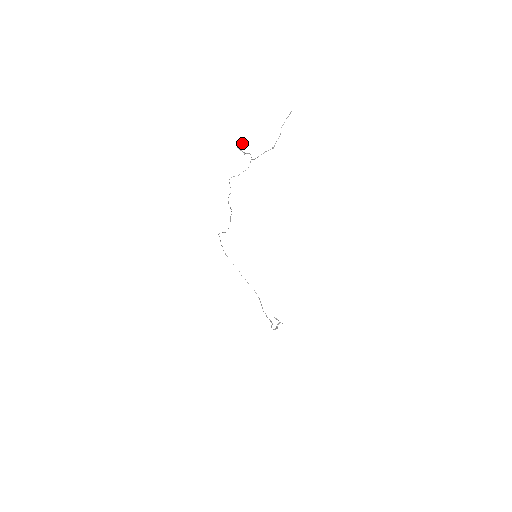
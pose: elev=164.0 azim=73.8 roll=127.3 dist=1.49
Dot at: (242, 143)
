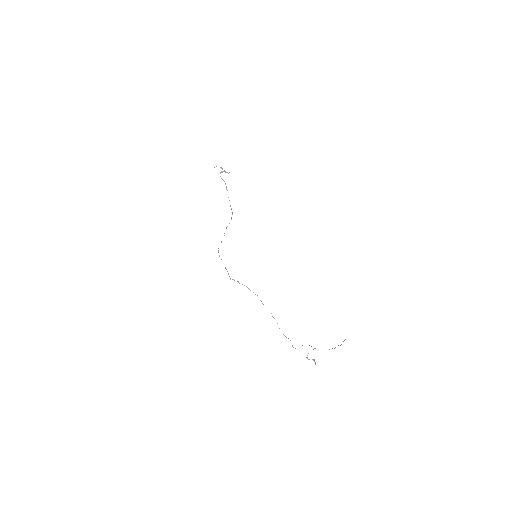
Dot at: occluded
